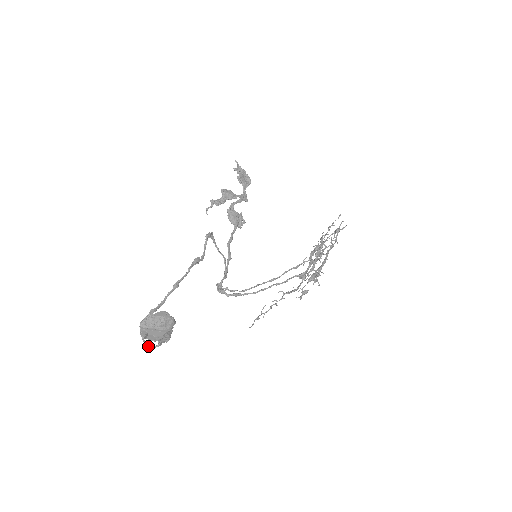
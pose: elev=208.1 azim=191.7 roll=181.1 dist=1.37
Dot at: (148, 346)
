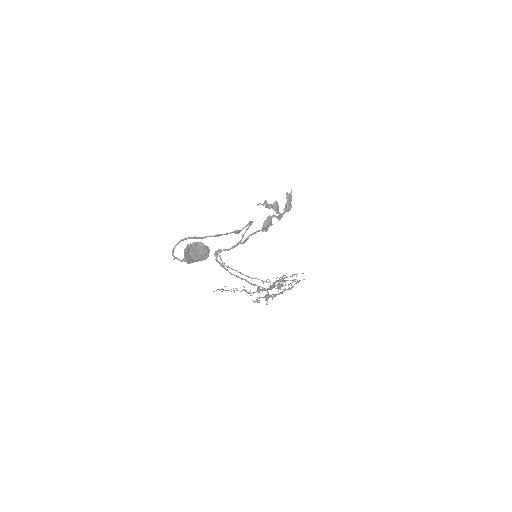
Dot at: occluded
